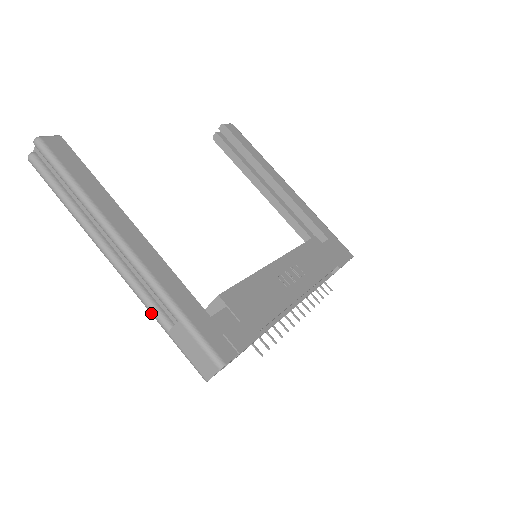
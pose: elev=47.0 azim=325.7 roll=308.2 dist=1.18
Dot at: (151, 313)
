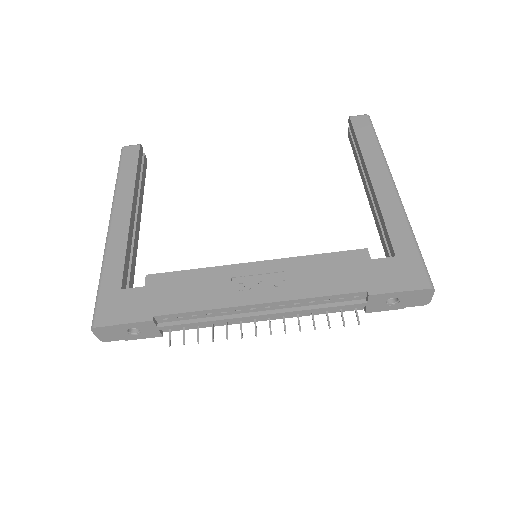
Dot at: occluded
